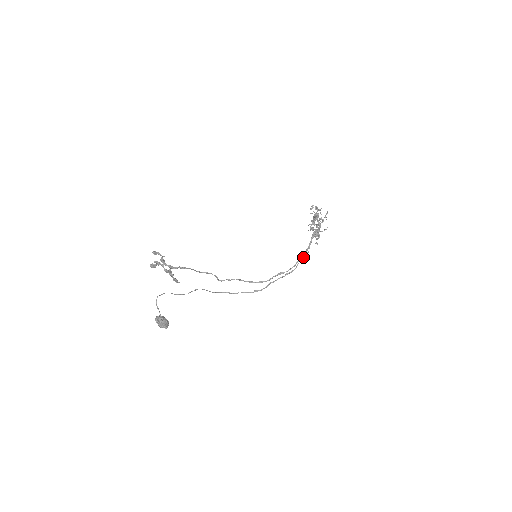
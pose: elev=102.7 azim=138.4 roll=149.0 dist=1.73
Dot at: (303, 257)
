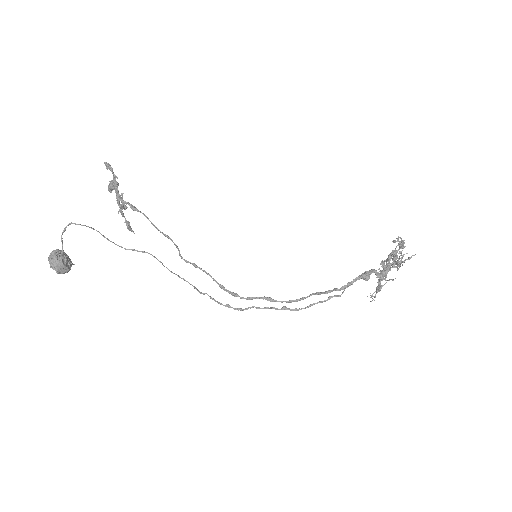
Dot at: (327, 299)
